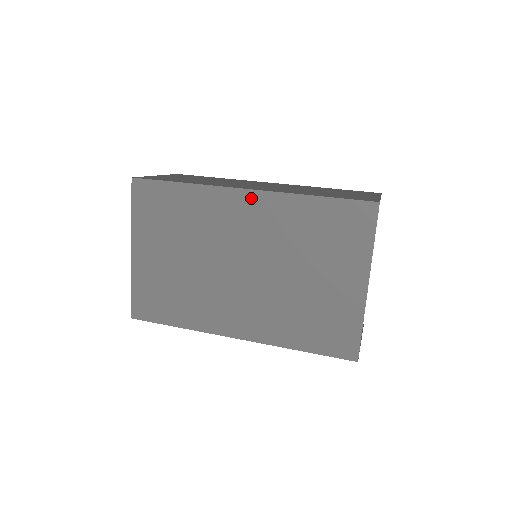
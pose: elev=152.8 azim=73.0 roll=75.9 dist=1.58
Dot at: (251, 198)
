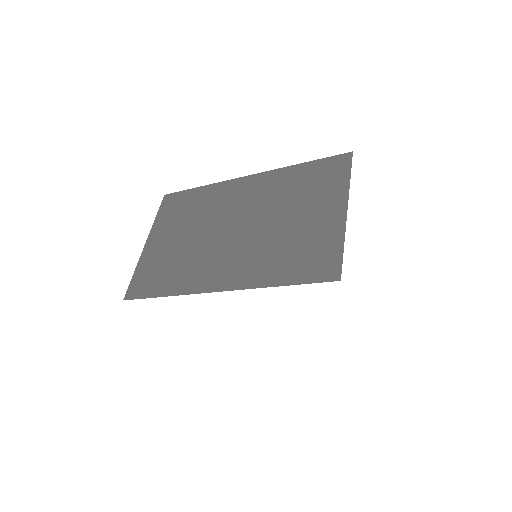
Dot at: (251, 180)
